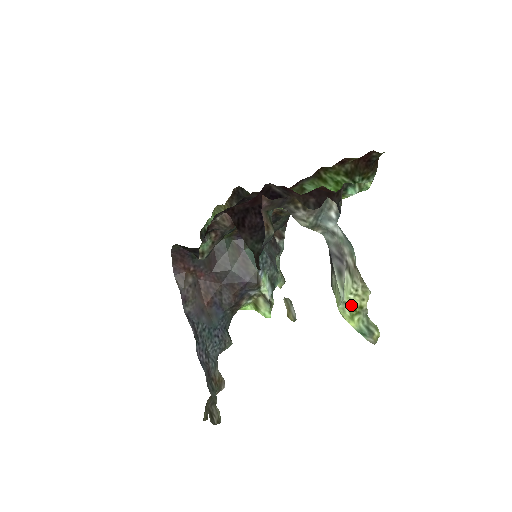
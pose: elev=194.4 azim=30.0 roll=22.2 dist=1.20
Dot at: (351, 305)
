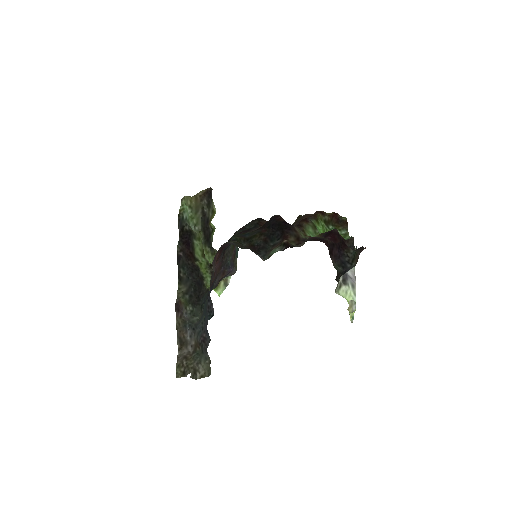
Dot at: occluded
